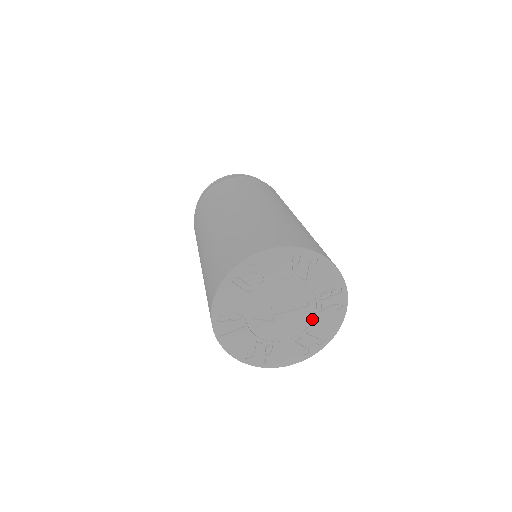
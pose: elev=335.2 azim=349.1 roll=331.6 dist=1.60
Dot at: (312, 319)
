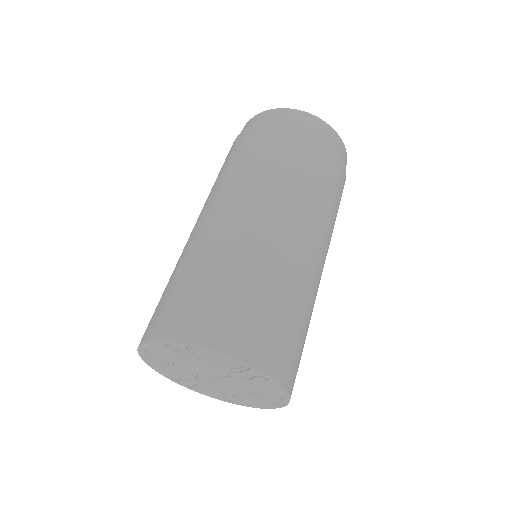
Dot at: (249, 384)
